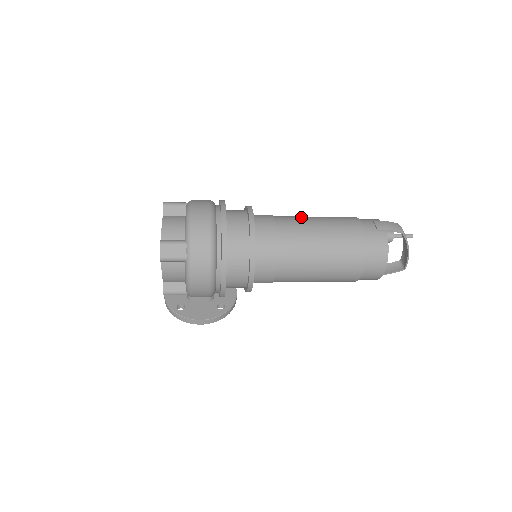
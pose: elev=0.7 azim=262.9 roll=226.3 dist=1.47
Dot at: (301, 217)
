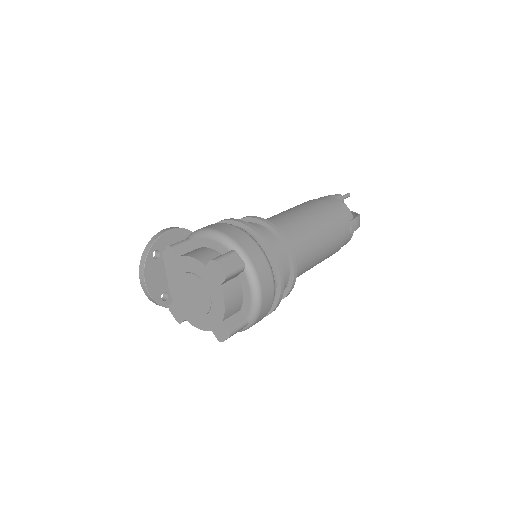
Dot at: (314, 234)
